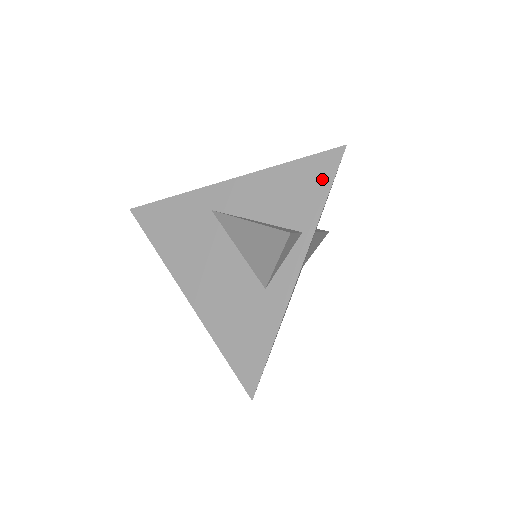
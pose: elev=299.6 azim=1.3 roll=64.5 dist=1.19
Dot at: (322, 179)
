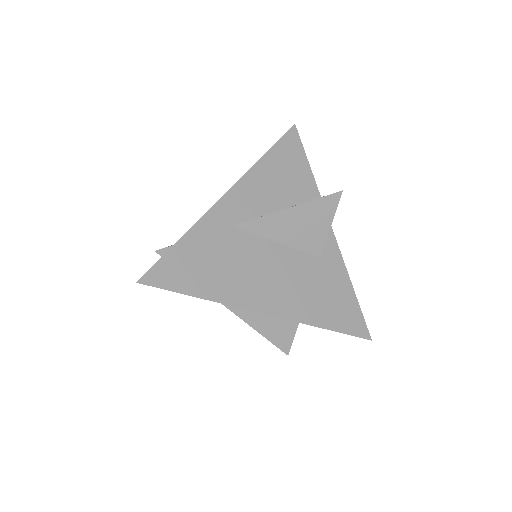
Dot at: (298, 155)
